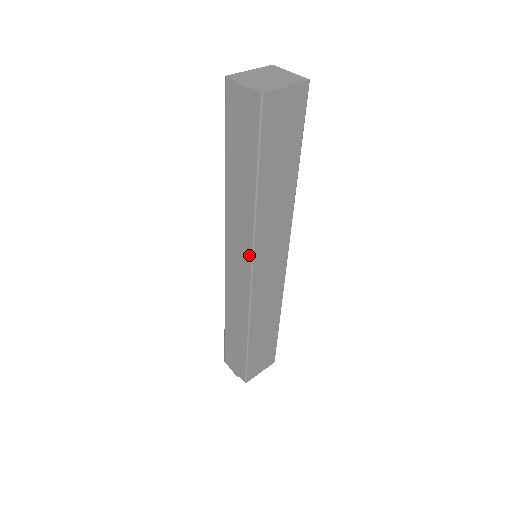
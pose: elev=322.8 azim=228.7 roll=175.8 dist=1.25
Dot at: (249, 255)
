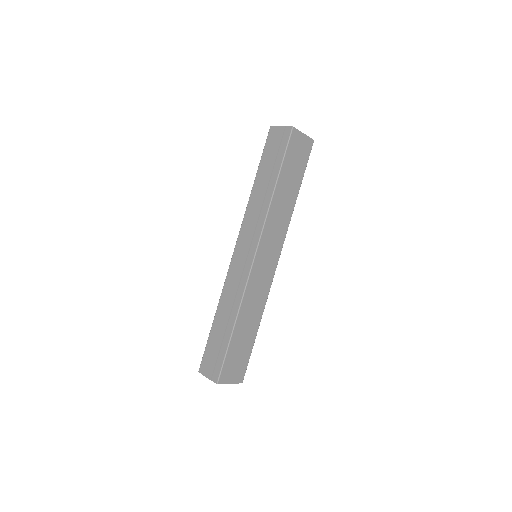
Dot at: (257, 237)
